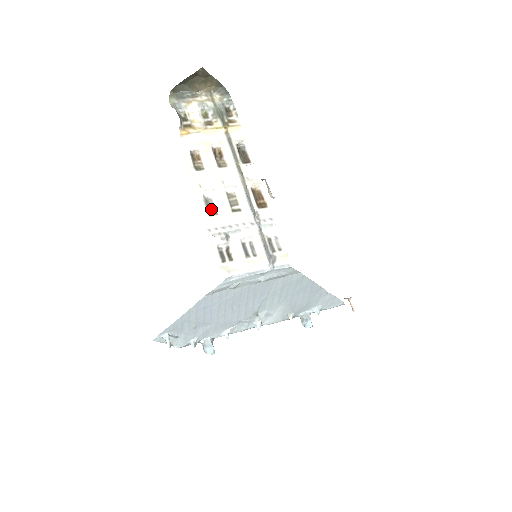
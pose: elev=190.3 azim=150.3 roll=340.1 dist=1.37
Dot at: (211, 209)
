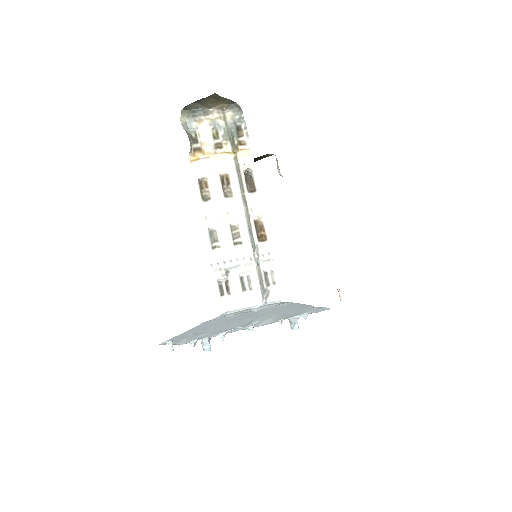
Dot at: (214, 242)
